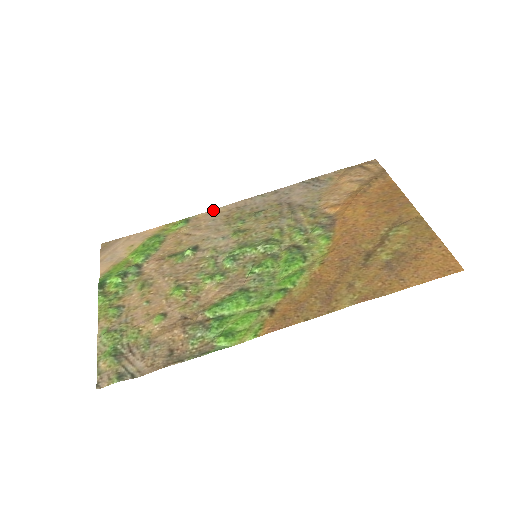
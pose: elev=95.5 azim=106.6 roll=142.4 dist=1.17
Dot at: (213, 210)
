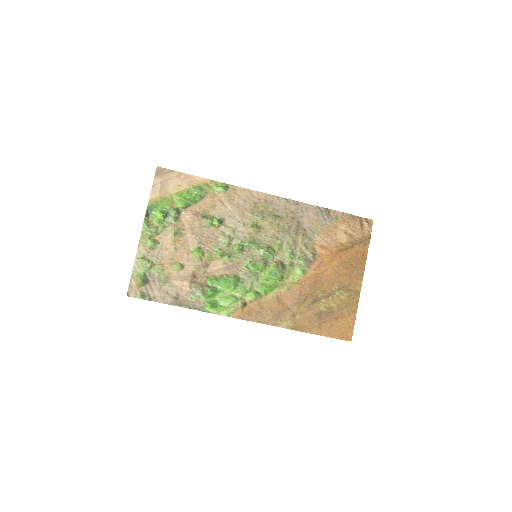
Dot at: (249, 190)
